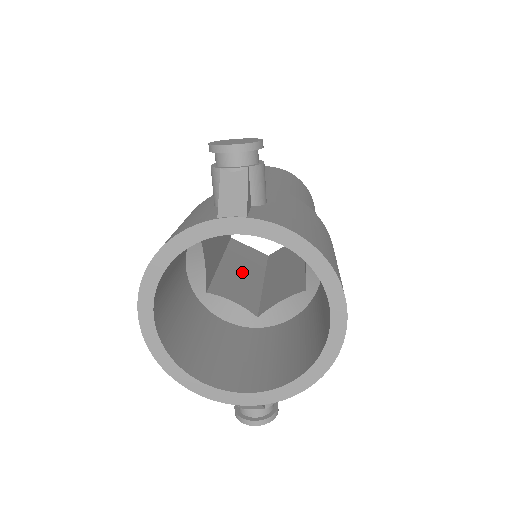
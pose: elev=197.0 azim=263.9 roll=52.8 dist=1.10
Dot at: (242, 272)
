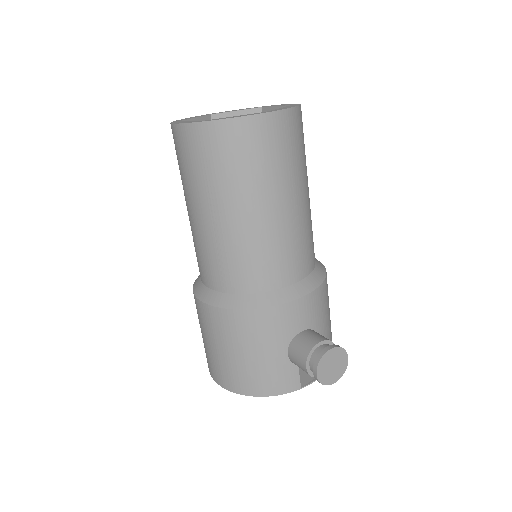
Dot at: occluded
